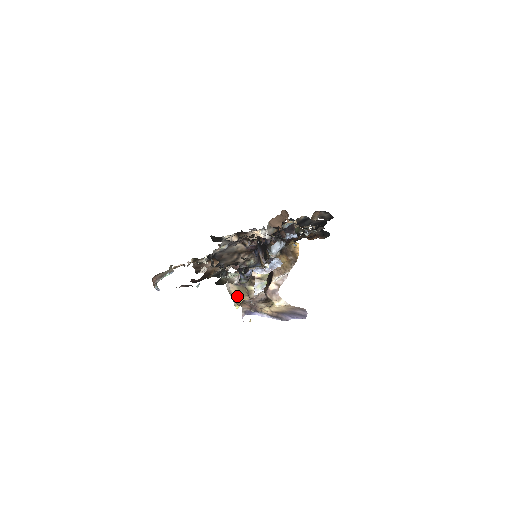
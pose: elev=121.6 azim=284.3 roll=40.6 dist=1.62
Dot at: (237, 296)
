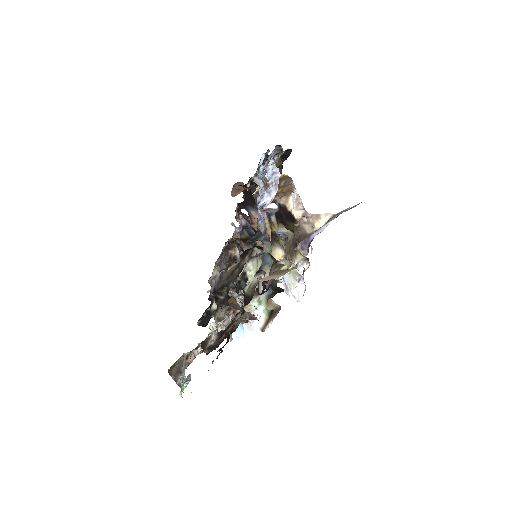
Dot at: (279, 276)
